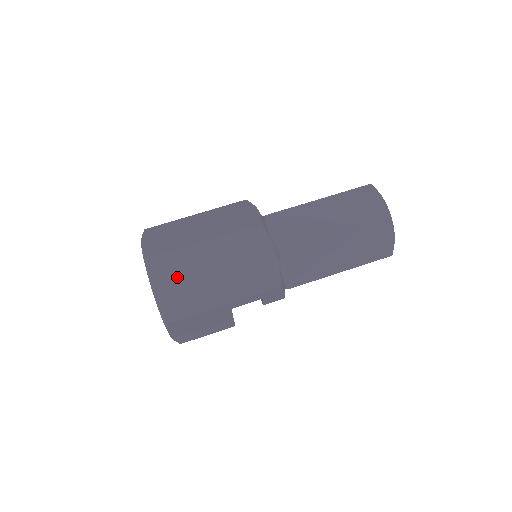
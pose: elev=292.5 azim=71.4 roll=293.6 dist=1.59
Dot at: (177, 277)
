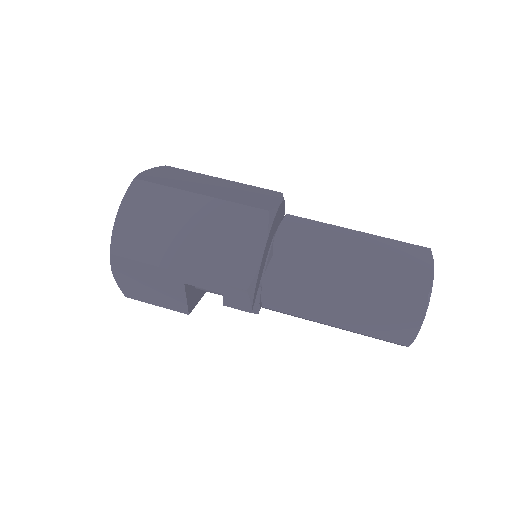
Dot at: (149, 213)
